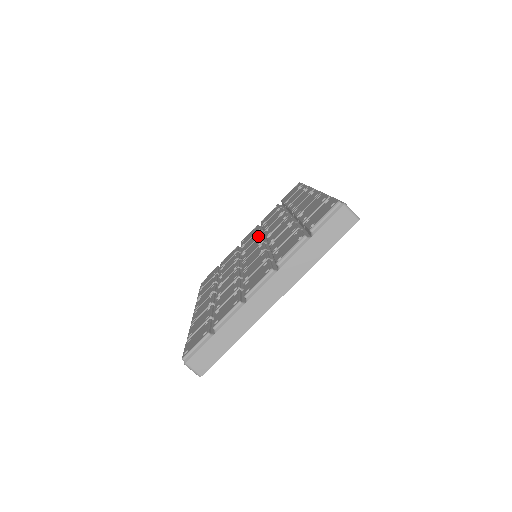
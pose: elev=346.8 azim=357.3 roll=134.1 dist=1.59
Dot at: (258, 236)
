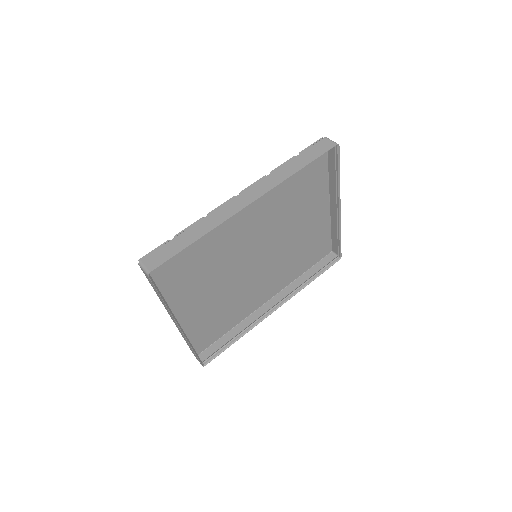
Dot at: occluded
